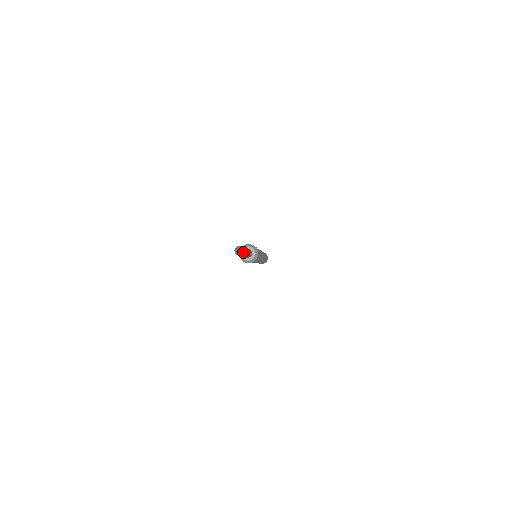
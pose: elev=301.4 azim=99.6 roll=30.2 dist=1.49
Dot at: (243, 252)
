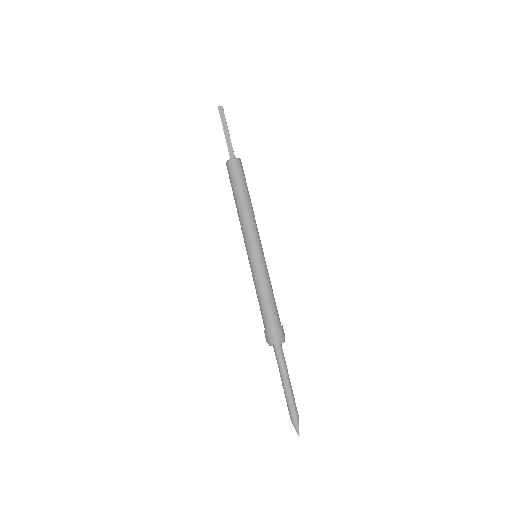
Dot at: occluded
